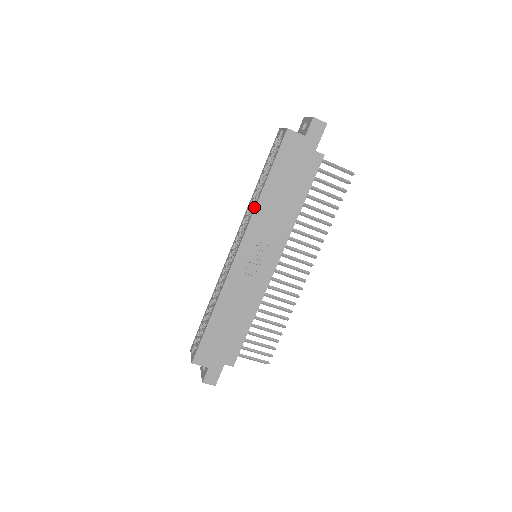
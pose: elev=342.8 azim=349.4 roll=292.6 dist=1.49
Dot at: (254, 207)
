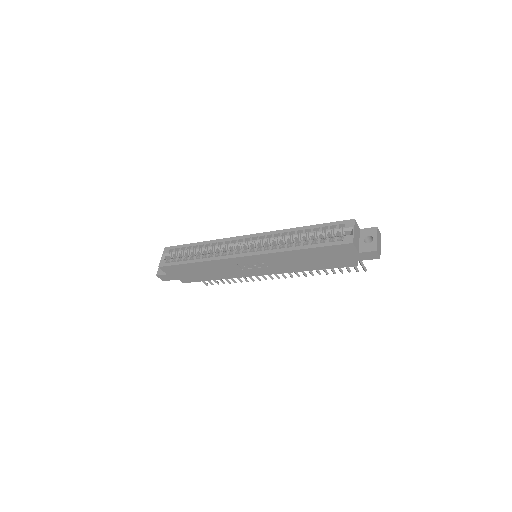
Dot at: (282, 249)
